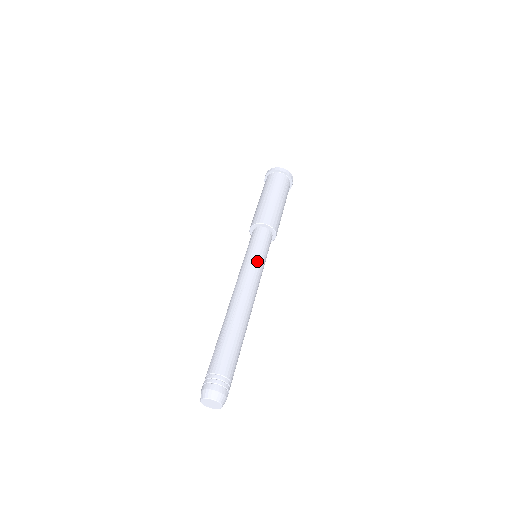
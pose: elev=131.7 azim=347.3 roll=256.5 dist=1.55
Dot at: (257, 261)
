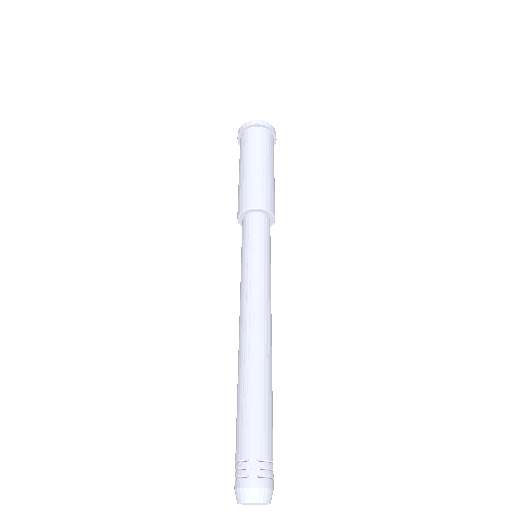
Dot at: (270, 271)
